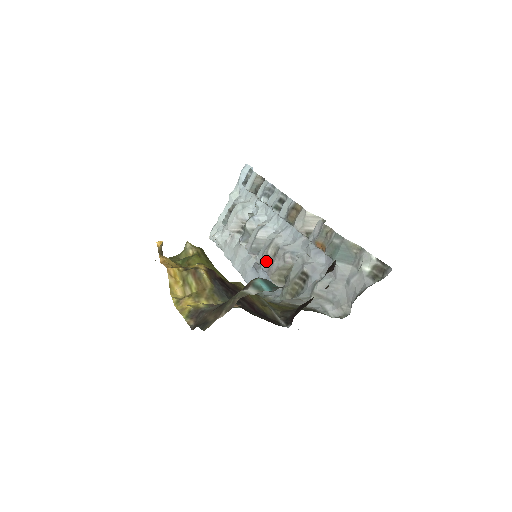
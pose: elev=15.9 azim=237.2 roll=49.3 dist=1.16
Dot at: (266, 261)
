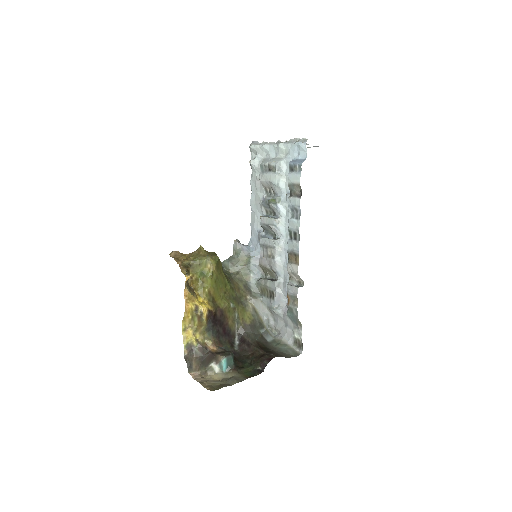
Dot at: (264, 250)
